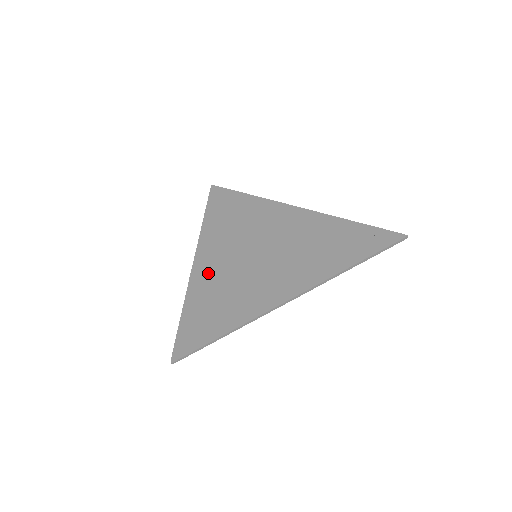
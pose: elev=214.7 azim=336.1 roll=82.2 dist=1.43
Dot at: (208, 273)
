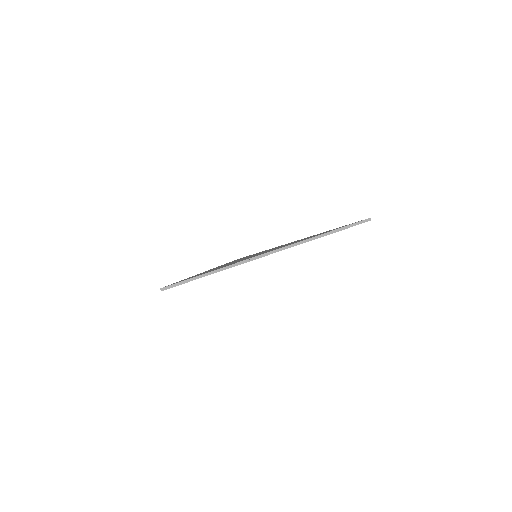
Dot at: occluded
